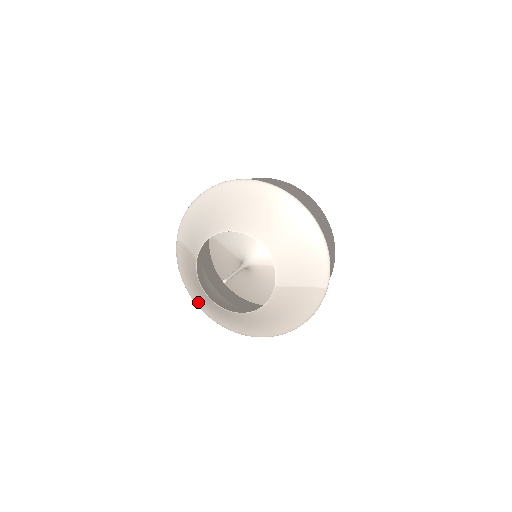
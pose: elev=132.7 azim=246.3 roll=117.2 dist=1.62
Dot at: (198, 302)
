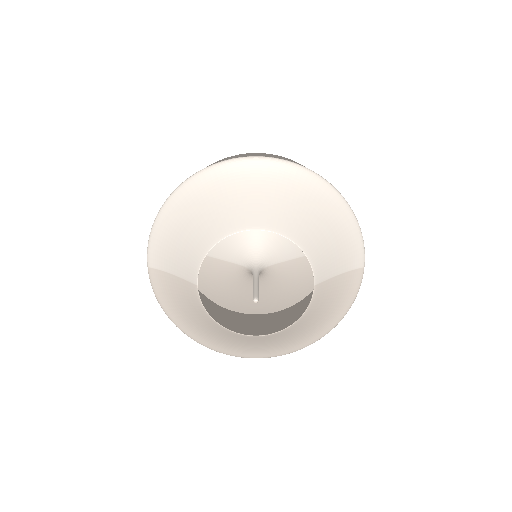
Dot at: (199, 338)
